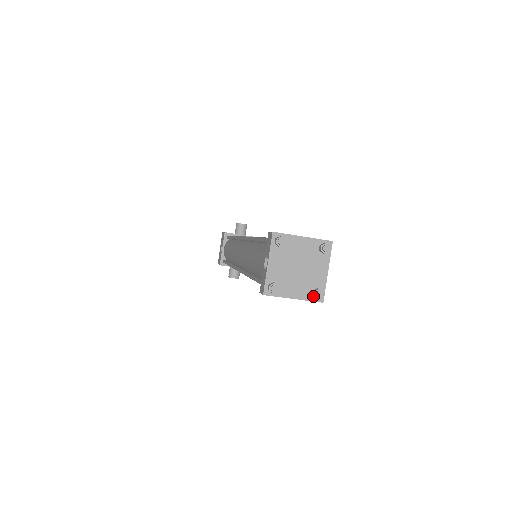
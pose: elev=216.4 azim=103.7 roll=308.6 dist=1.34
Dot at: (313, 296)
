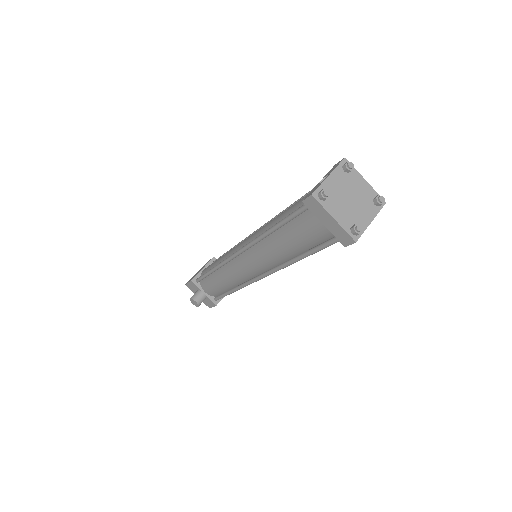
Dot at: (351, 229)
